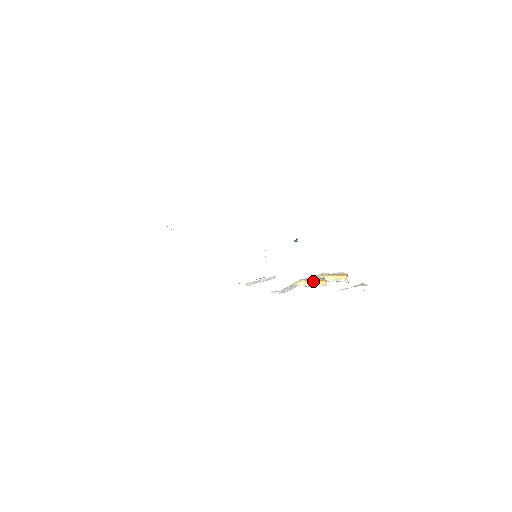
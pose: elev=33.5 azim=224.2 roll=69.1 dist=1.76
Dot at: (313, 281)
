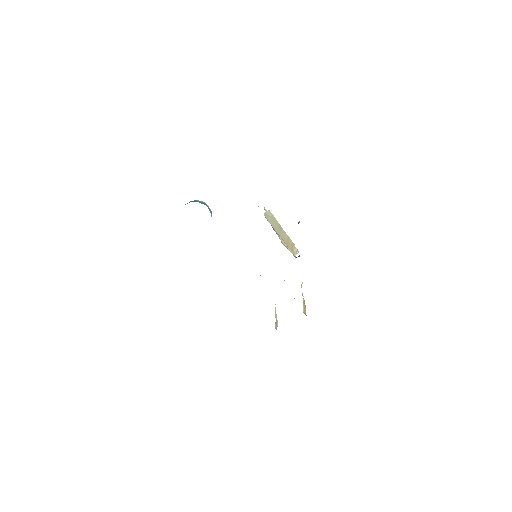
Dot at: occluded
